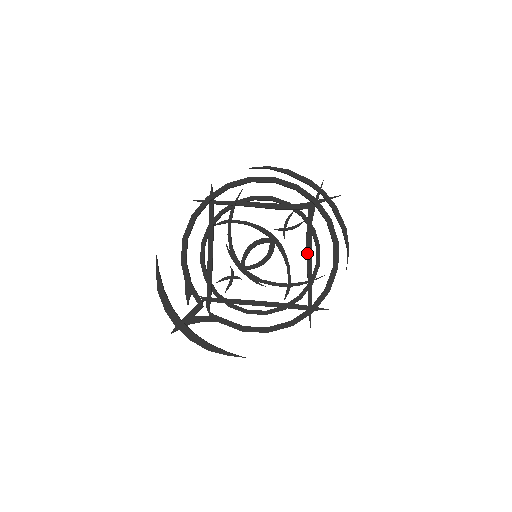
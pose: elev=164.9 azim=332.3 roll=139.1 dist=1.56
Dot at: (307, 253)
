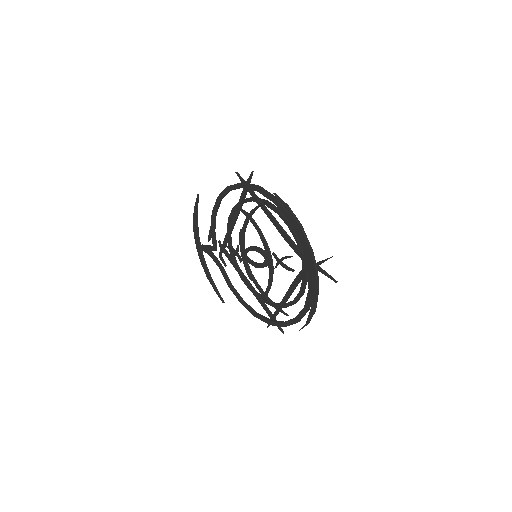
Dot at: (288, 290)
